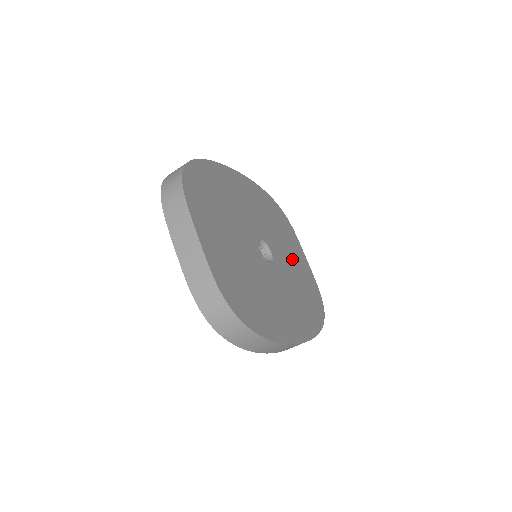
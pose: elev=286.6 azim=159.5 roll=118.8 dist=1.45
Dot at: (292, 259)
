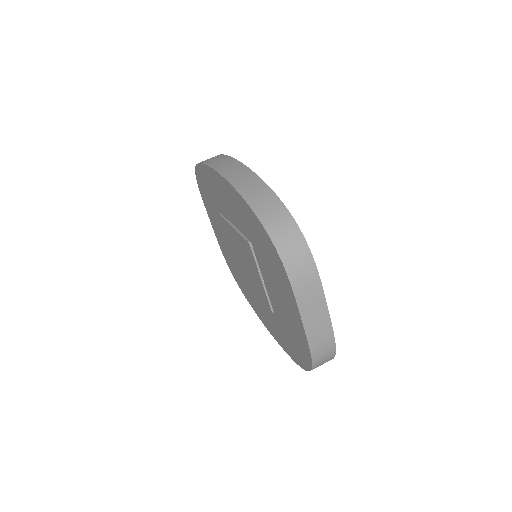
Dot at: occluded
